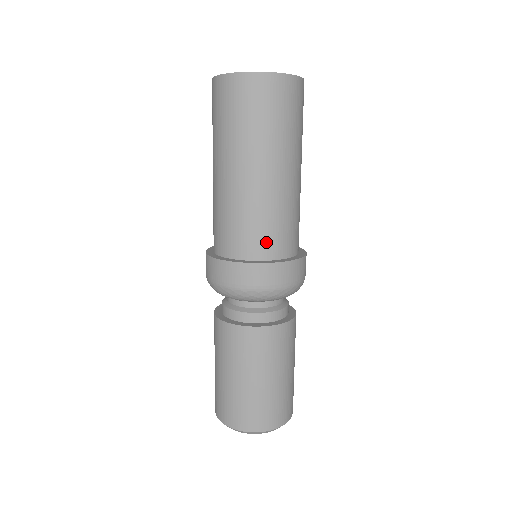
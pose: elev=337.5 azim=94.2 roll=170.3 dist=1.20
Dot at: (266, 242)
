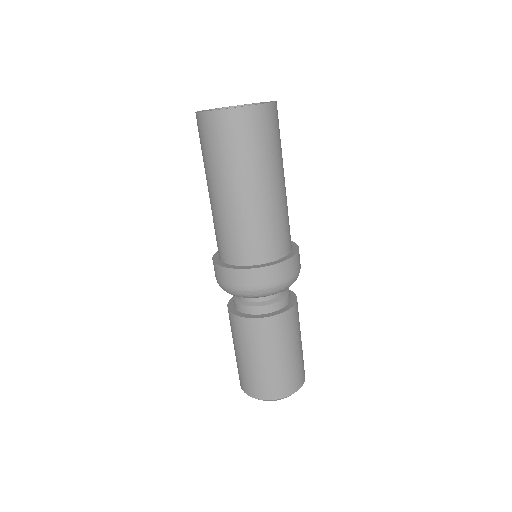
Dot at: (255, 250)
